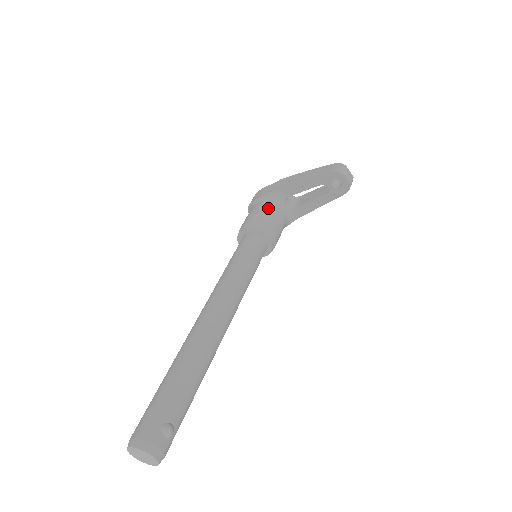
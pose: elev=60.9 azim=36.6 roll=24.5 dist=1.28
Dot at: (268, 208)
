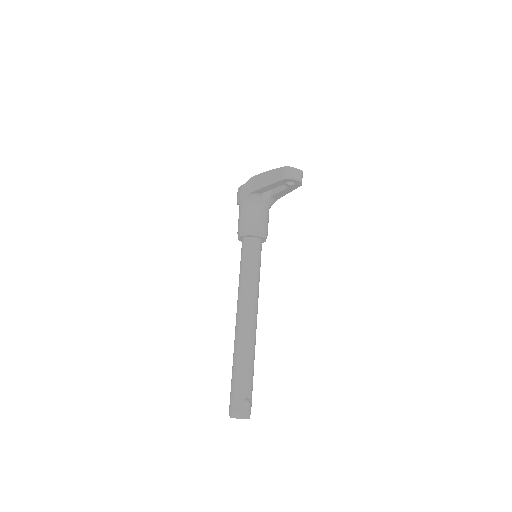
Dot at: (250, 210)
